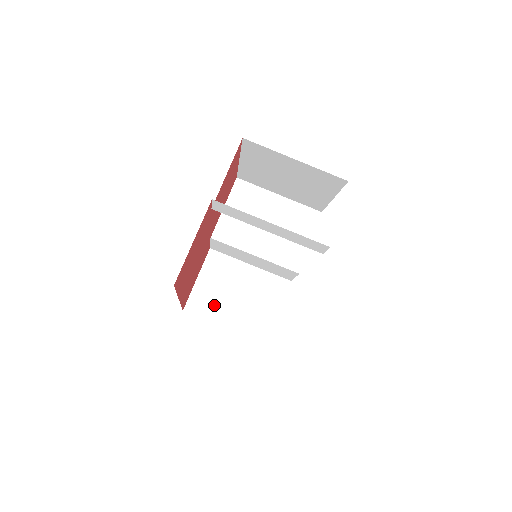
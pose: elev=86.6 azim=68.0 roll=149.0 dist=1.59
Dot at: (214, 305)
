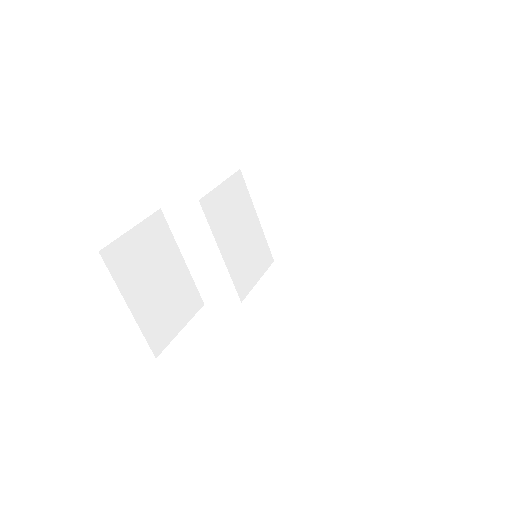
Dot at: (132, 272)
